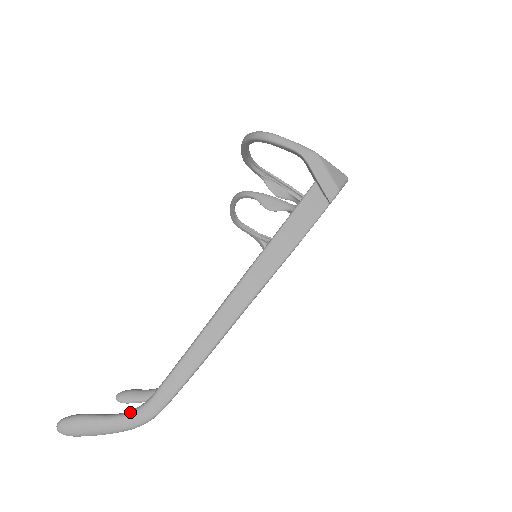
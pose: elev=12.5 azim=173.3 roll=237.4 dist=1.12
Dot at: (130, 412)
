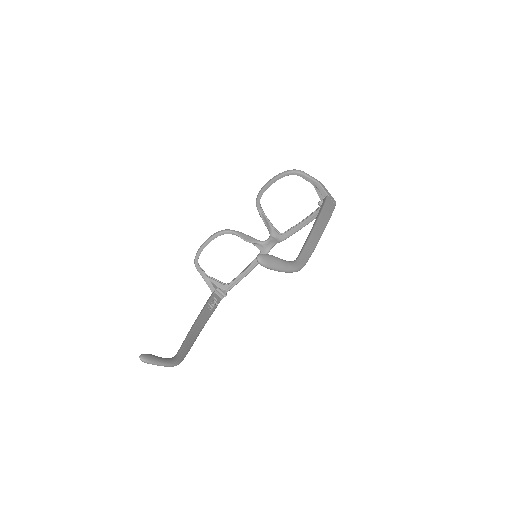
Dot at: (292, 261)
